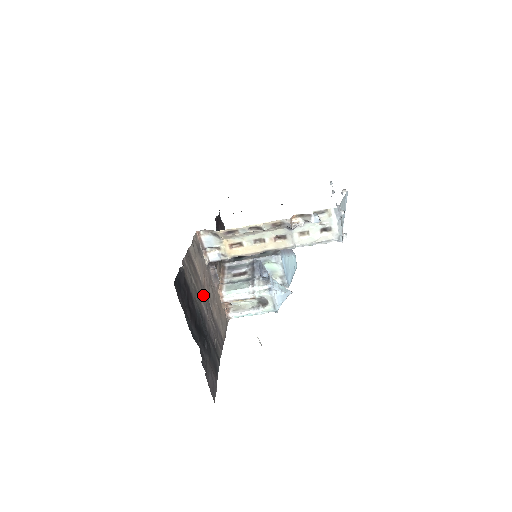
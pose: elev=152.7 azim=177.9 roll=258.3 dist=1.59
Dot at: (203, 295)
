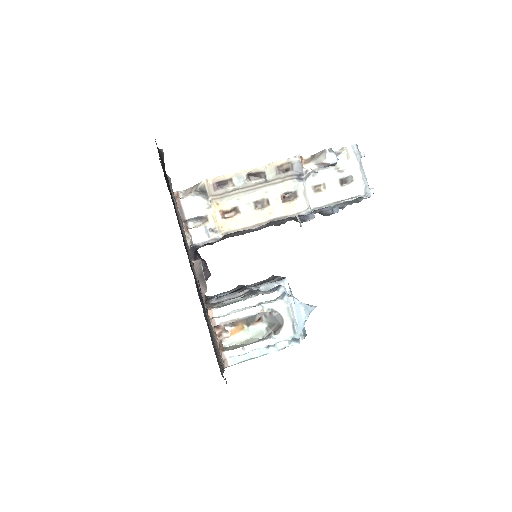
Dot at: (188, 253)
